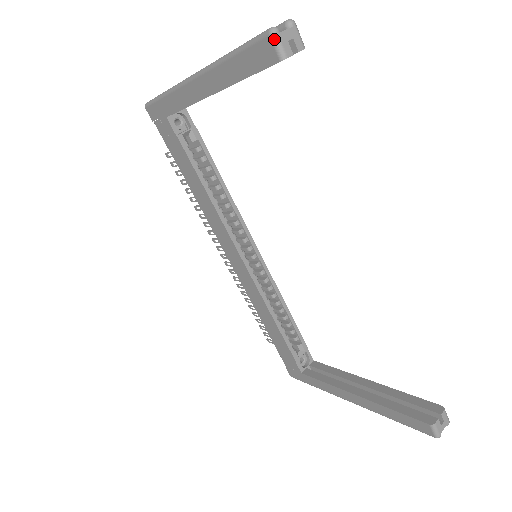
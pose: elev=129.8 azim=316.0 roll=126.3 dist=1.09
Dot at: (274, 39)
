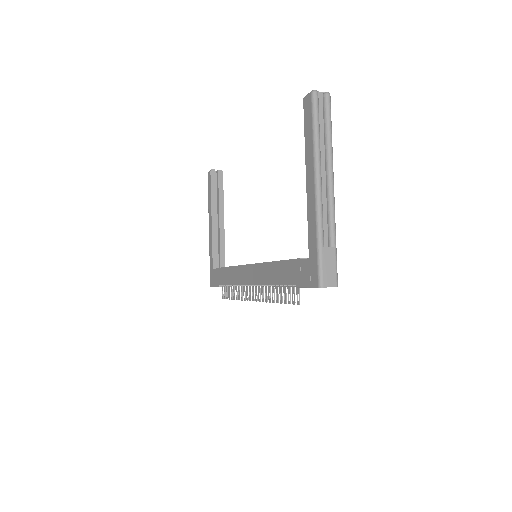
Dot at: (208, 172)
